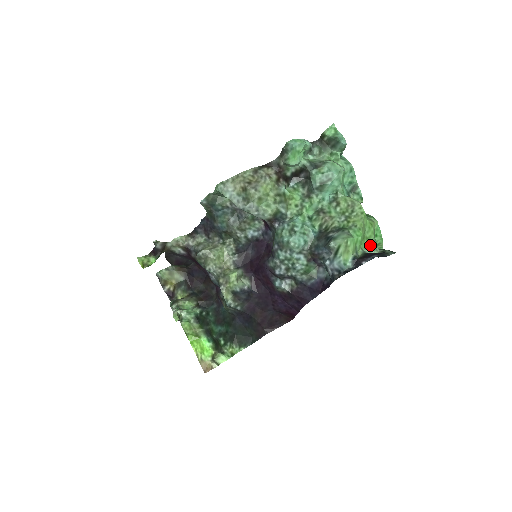
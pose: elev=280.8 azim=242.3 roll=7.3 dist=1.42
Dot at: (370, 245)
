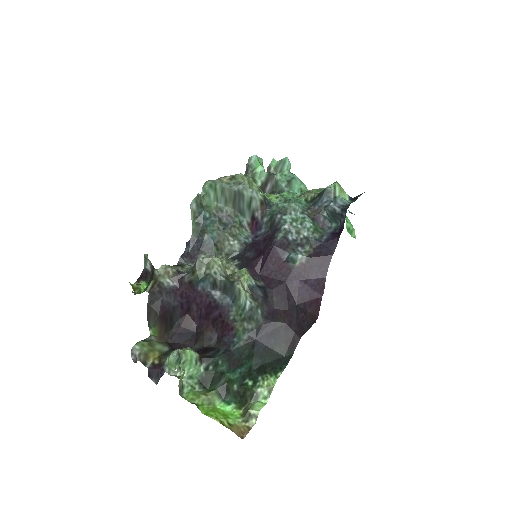
Dot at: (350, 212)
